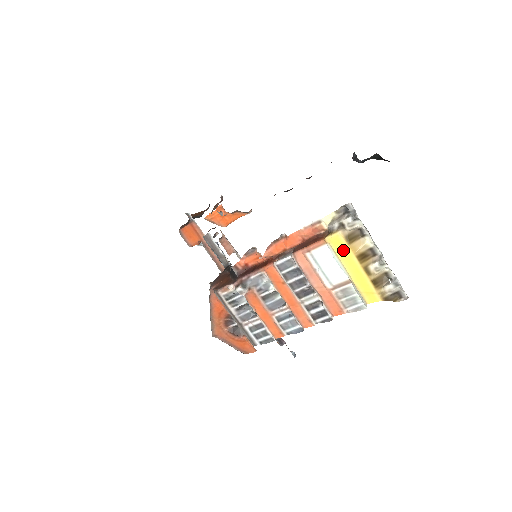
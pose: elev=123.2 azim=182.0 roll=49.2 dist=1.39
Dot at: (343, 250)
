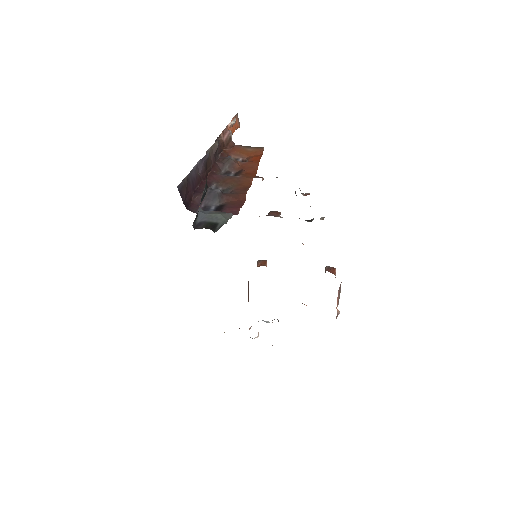
Dot at: occluded
